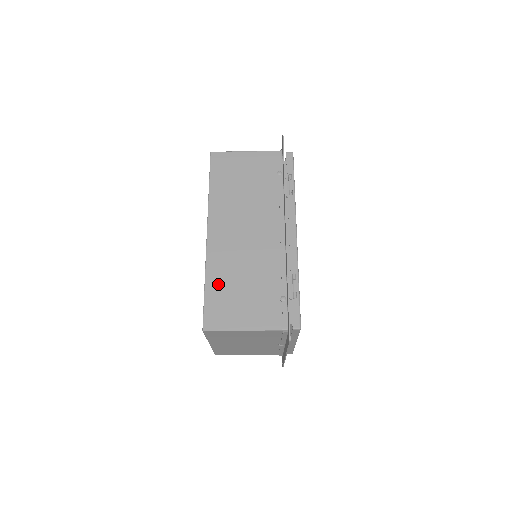
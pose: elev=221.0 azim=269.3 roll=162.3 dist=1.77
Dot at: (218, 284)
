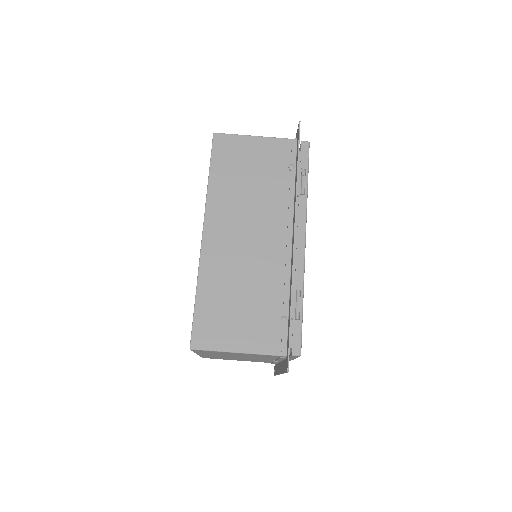
Dot at: (211, 295)
